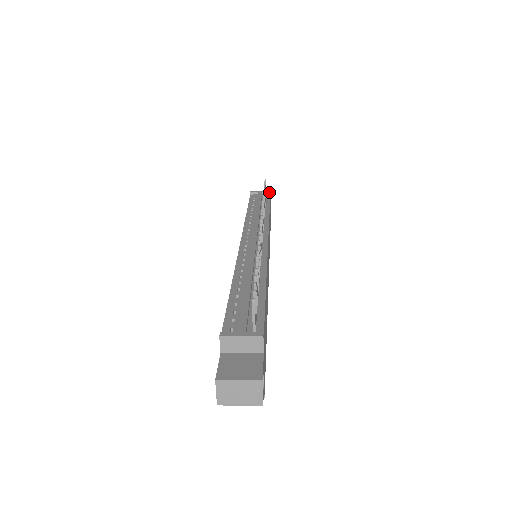
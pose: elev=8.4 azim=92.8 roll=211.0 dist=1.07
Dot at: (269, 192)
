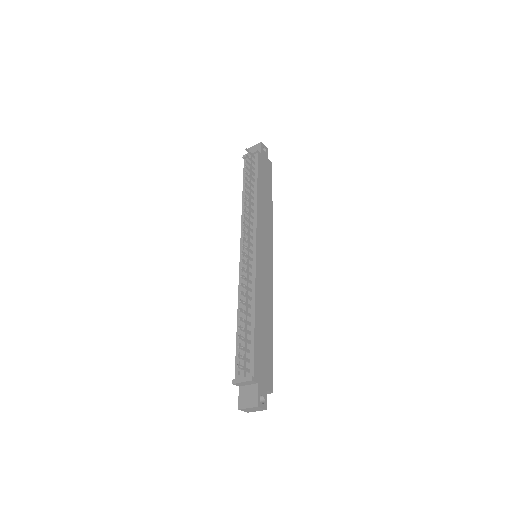
Dot at: (256, 152)
